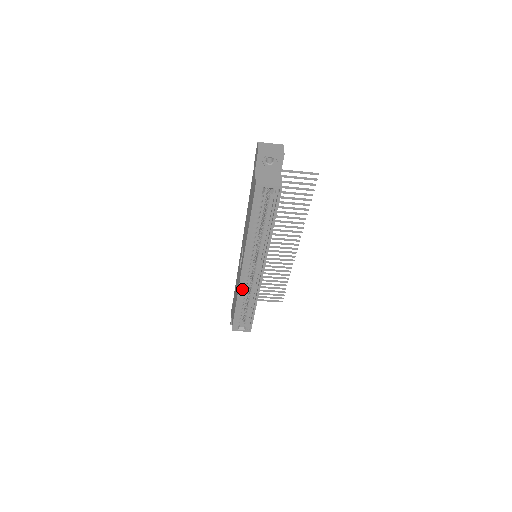
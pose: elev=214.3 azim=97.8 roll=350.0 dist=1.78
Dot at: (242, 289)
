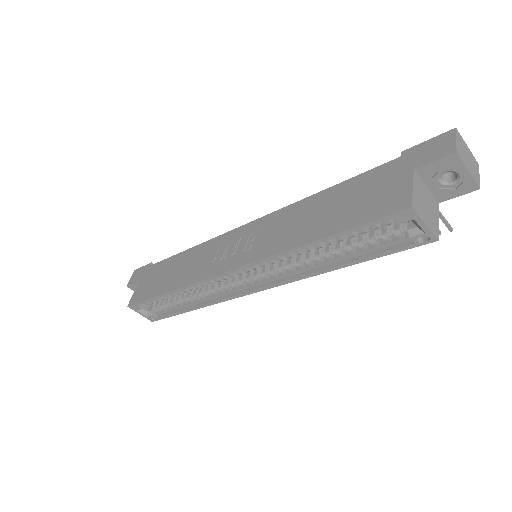
Dot at: occluded
